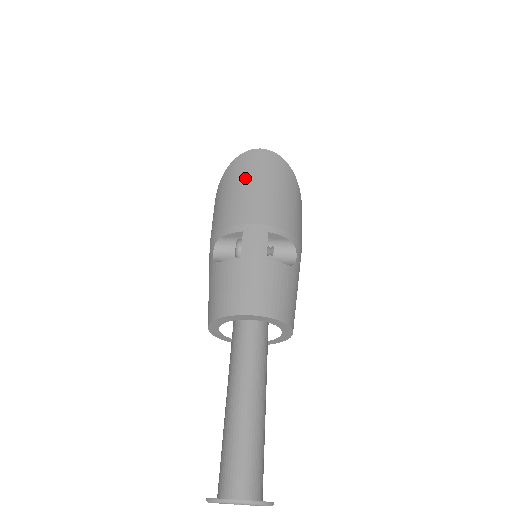
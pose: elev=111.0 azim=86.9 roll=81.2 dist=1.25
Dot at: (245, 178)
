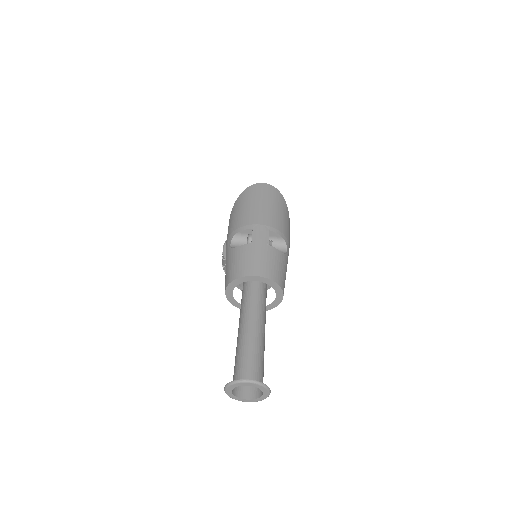
Dot at: (254, 199)
